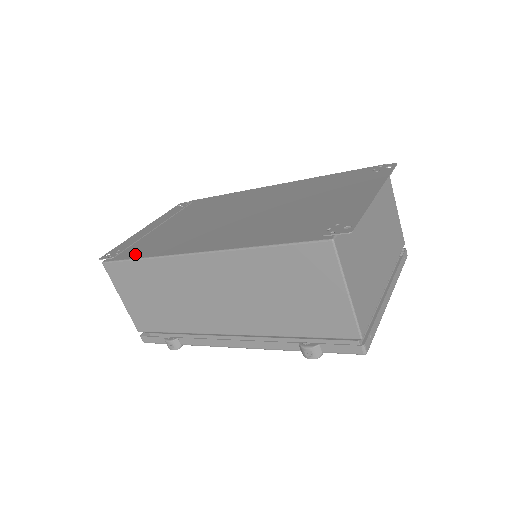
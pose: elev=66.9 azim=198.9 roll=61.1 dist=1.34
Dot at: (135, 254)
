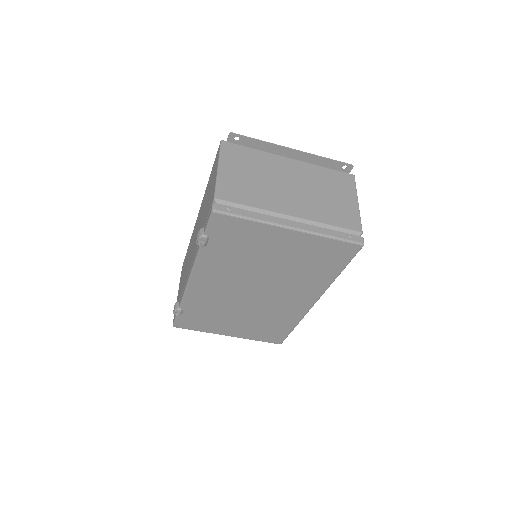
Dot at: occluded
